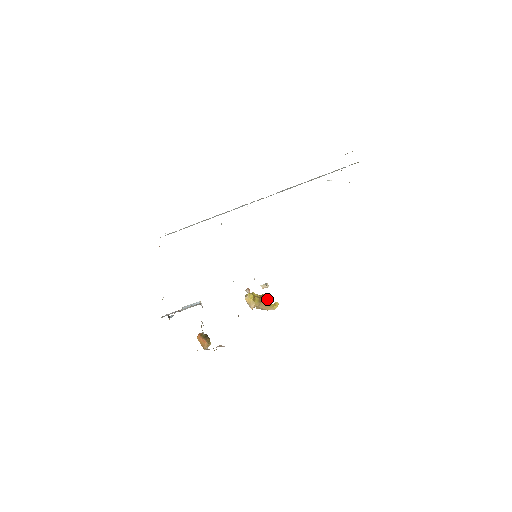
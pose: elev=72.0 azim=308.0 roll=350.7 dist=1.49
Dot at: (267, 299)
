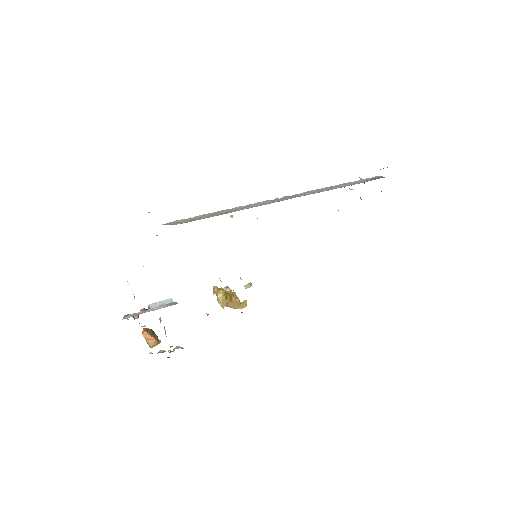
Dot at: occluded
